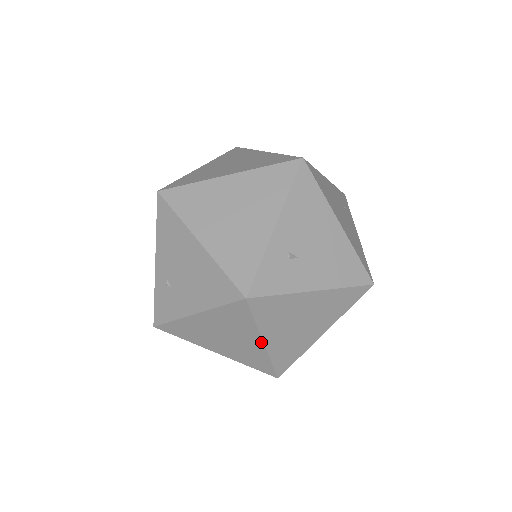
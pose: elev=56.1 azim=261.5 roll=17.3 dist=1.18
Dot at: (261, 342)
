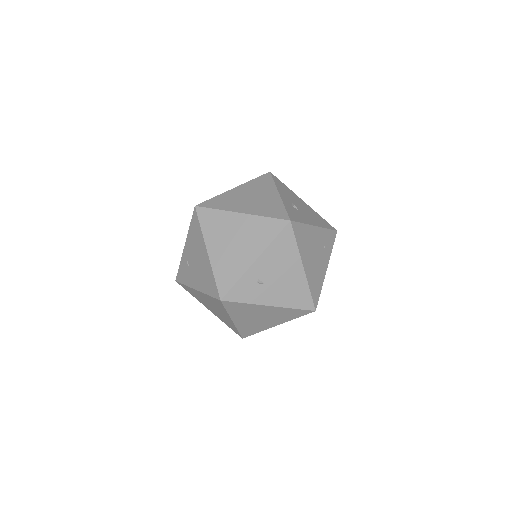
Dot at: (231, 320)
